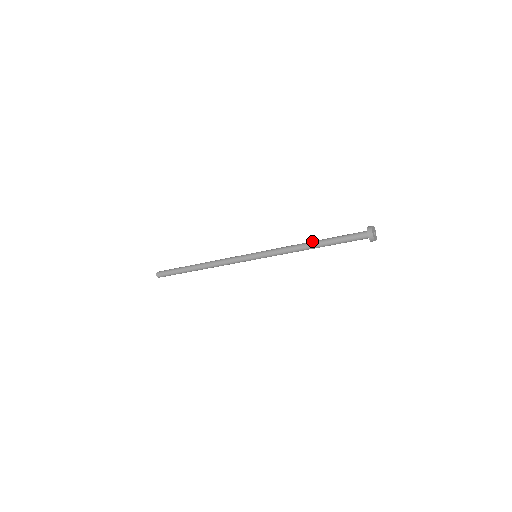
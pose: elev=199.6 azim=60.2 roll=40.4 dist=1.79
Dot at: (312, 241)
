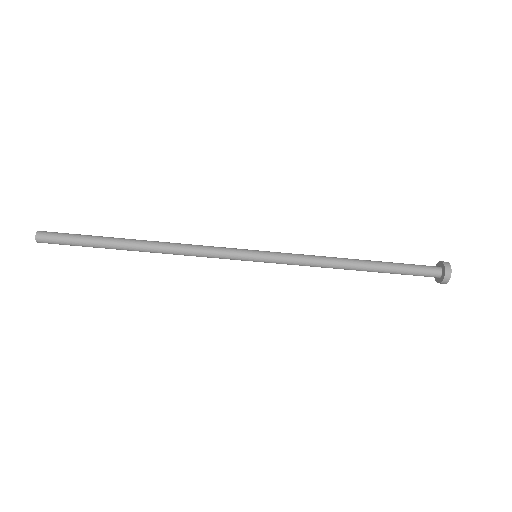
Dot at: occluded
